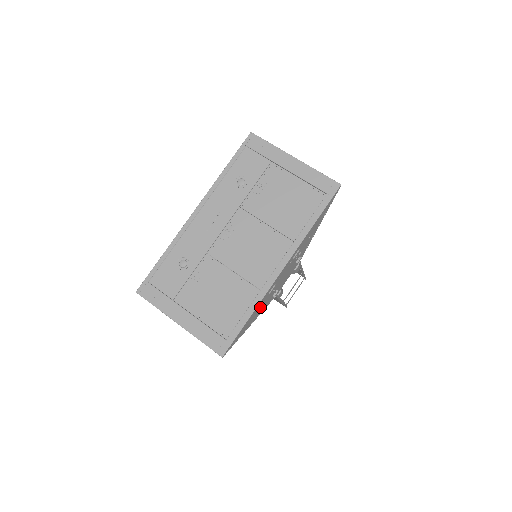
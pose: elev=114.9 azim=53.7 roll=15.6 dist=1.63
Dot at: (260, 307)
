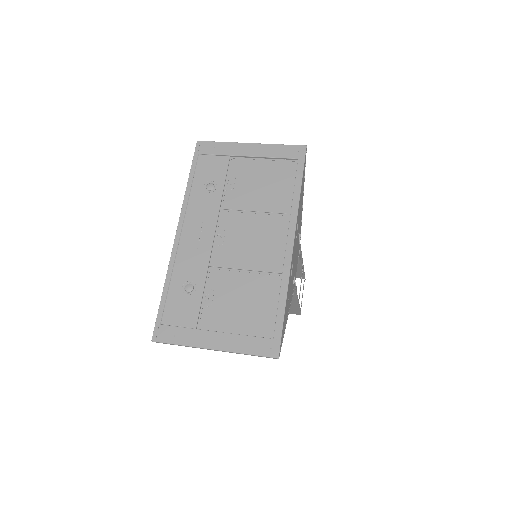
Dot at: (289, 294)
